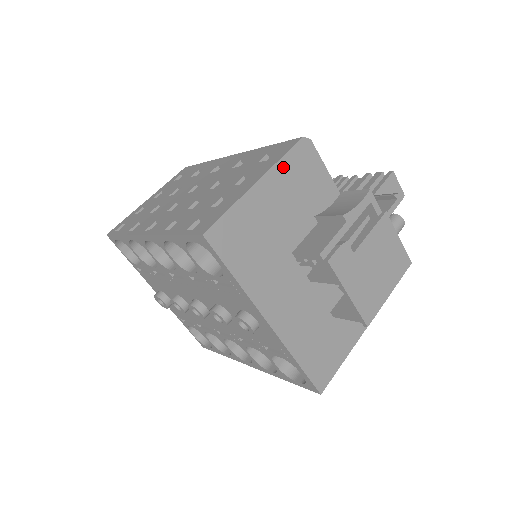
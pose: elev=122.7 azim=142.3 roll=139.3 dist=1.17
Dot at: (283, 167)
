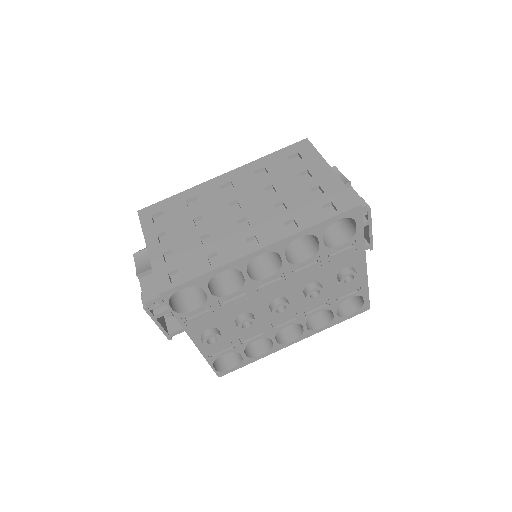
Dot at: occluded
